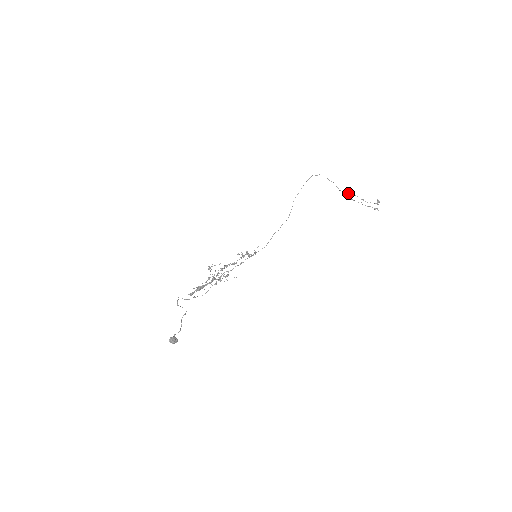
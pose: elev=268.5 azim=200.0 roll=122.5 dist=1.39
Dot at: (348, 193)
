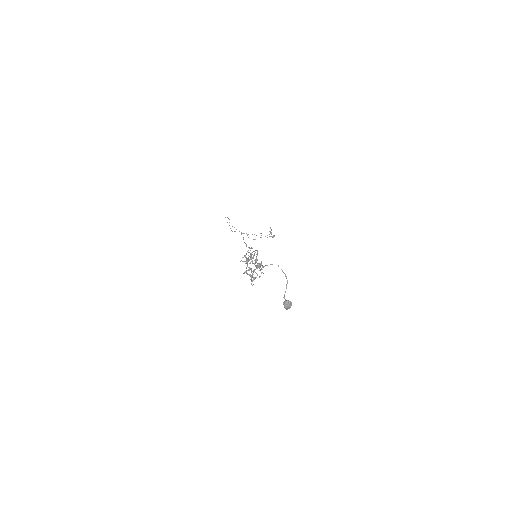
Dot at: occluded
